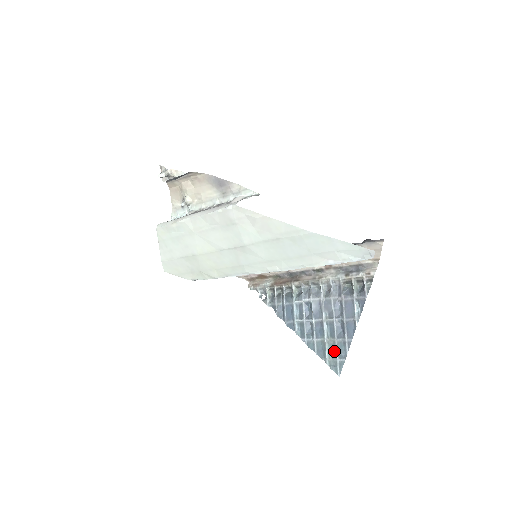
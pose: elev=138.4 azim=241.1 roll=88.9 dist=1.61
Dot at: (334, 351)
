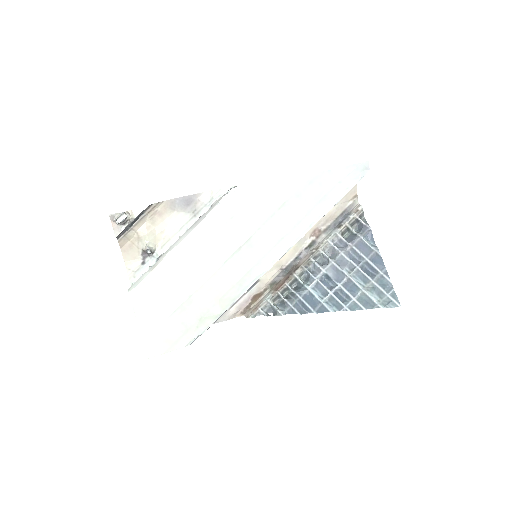
Dot at: (378, 292)
